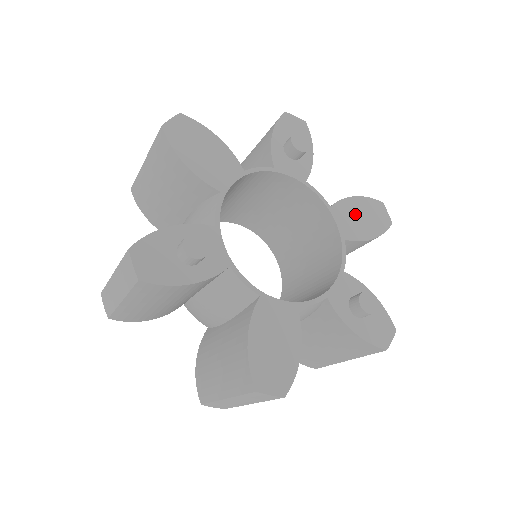
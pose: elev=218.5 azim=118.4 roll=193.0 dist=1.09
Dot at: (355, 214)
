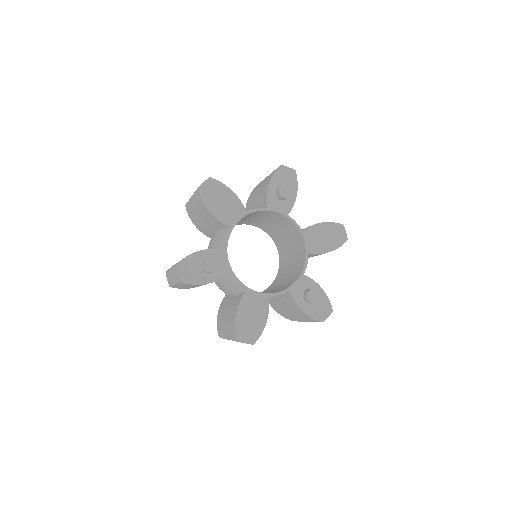
Dot at: (320, 235)
